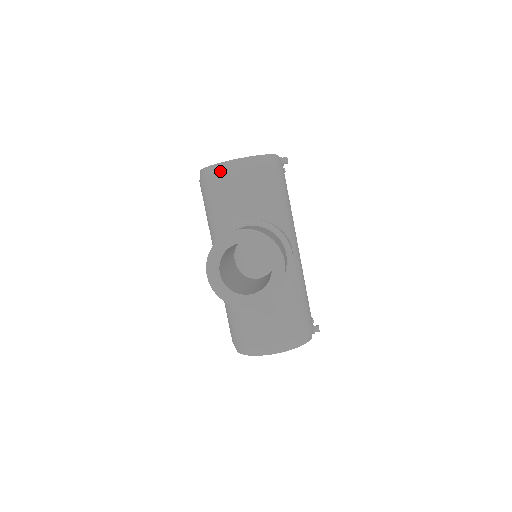
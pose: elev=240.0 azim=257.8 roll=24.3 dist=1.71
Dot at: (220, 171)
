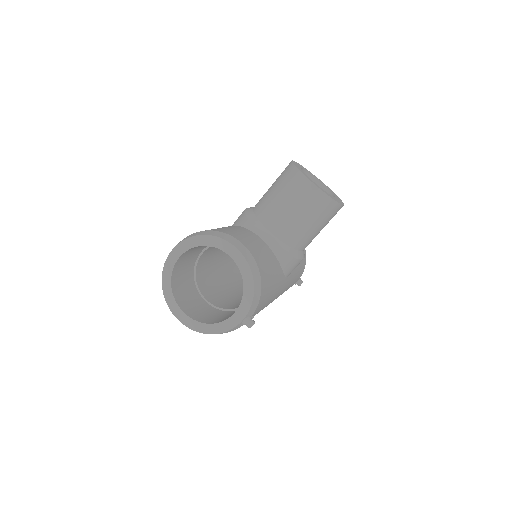
Dot at: occluded
